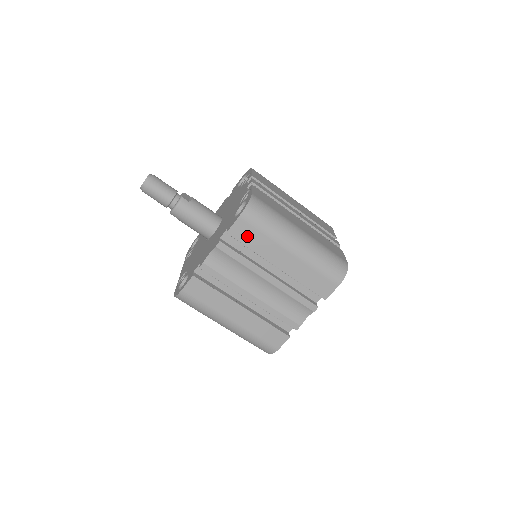
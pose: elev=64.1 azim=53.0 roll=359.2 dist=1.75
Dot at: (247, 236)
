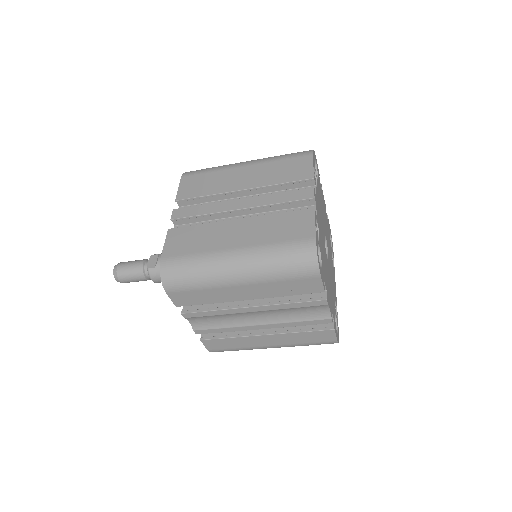
Dot at: (192, 299)
